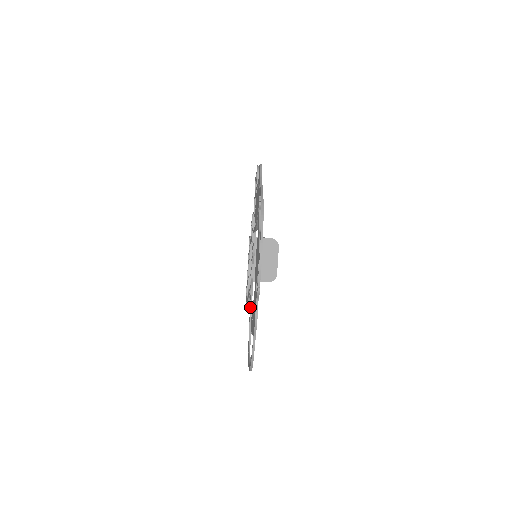
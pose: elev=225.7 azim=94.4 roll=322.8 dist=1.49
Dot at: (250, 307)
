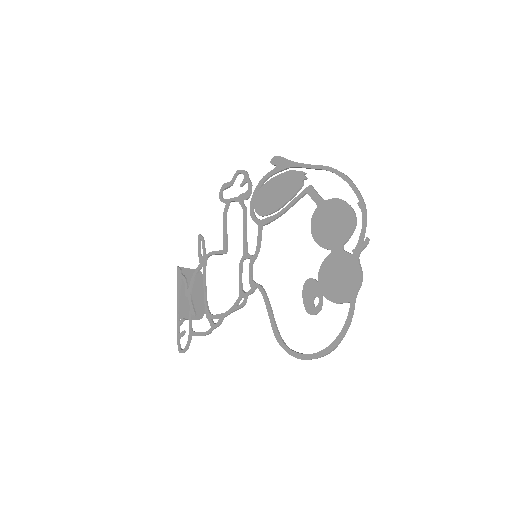
Dot at: (270, 306)
